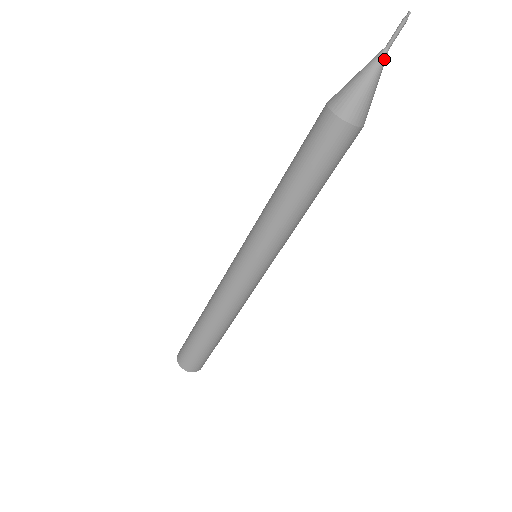
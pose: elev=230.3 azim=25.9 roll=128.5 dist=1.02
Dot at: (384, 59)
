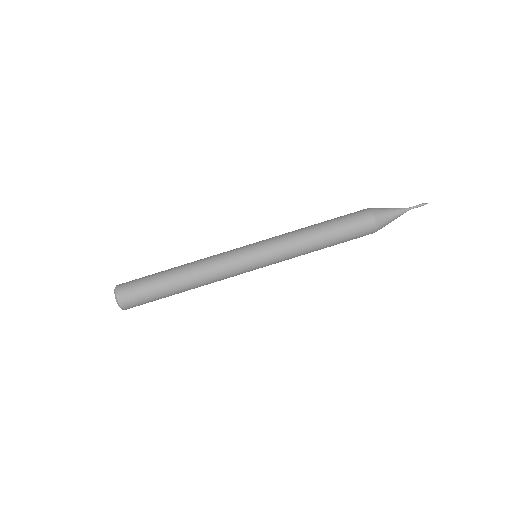
Dot at: (406, 211)
